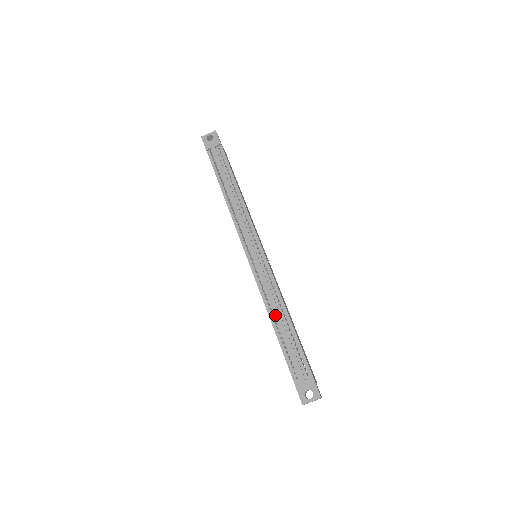
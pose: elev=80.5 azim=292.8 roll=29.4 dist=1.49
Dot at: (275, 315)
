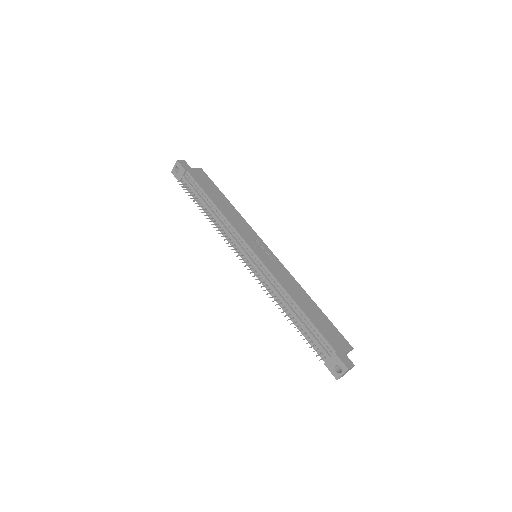
Dot at: (286, 307)
